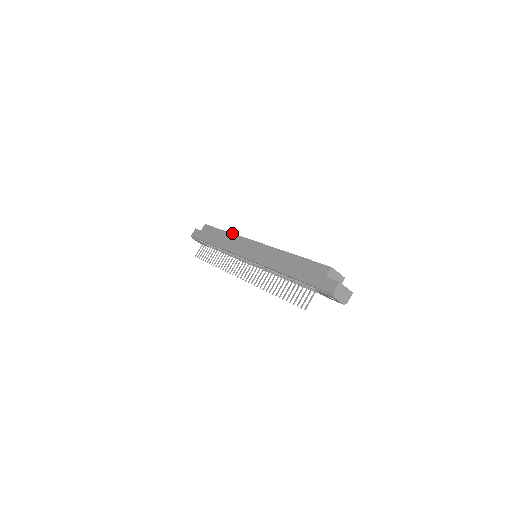
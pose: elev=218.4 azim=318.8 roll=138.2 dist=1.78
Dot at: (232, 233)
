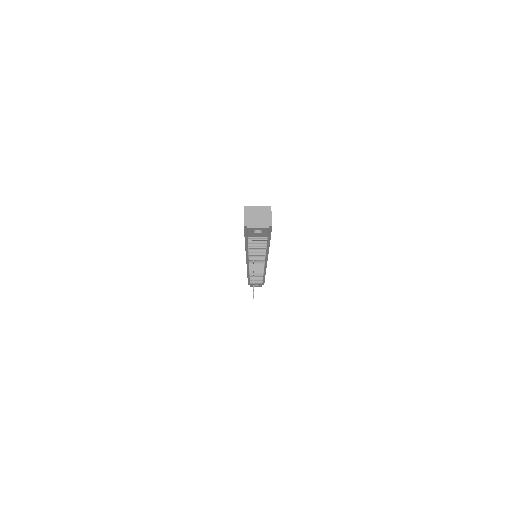
Dot at: occluded
